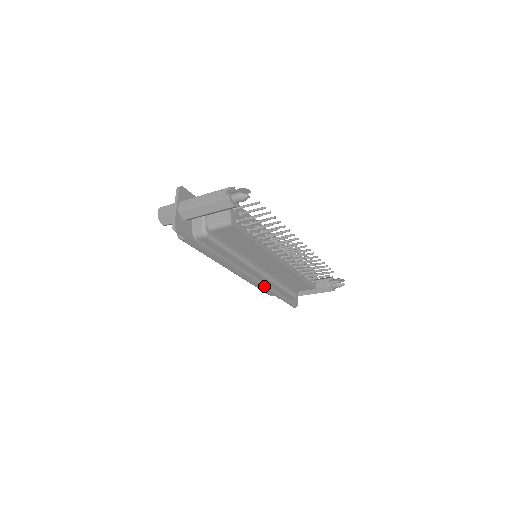
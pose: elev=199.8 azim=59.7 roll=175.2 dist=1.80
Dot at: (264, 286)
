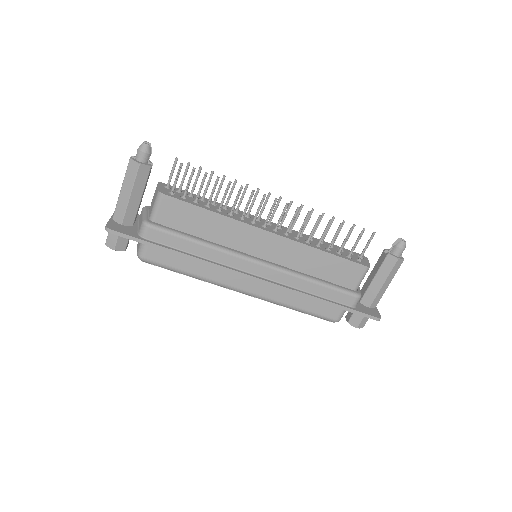
Dot at: (292, 289)
